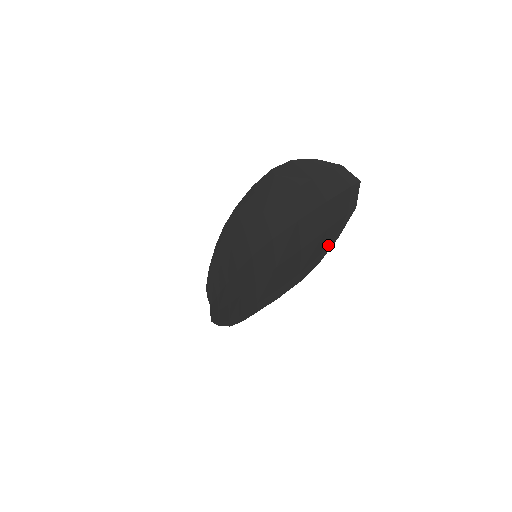
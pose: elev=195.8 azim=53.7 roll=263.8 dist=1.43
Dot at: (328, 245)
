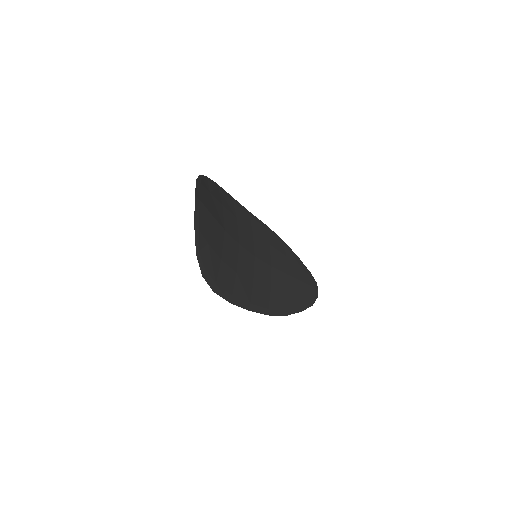
Dot at: (200, 260)
